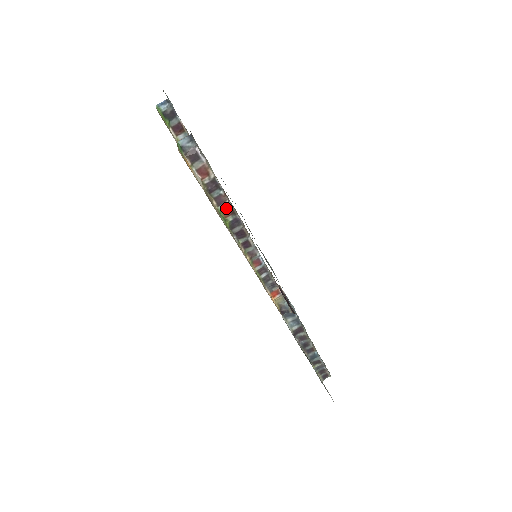
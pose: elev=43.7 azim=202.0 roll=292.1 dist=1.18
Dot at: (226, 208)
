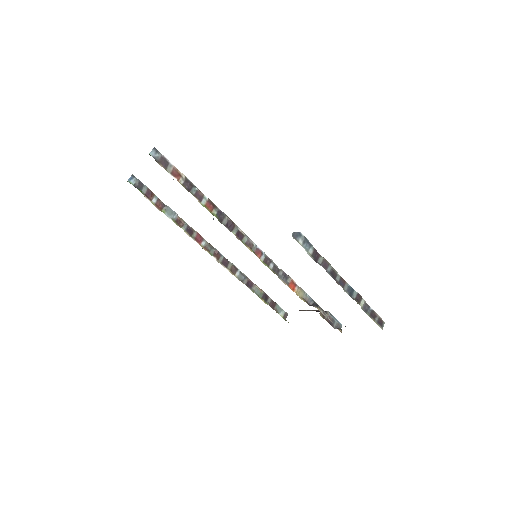
Dot at: (207, 203)
